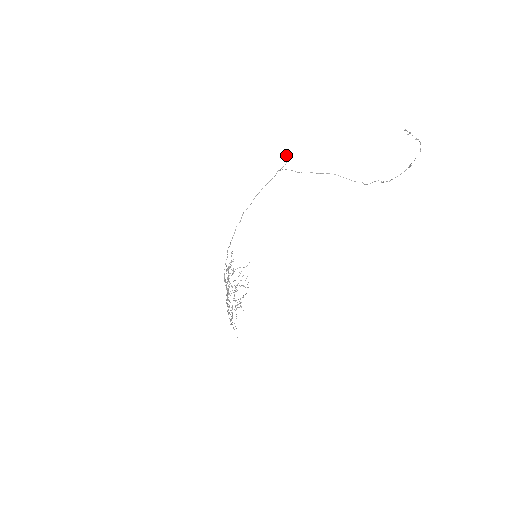
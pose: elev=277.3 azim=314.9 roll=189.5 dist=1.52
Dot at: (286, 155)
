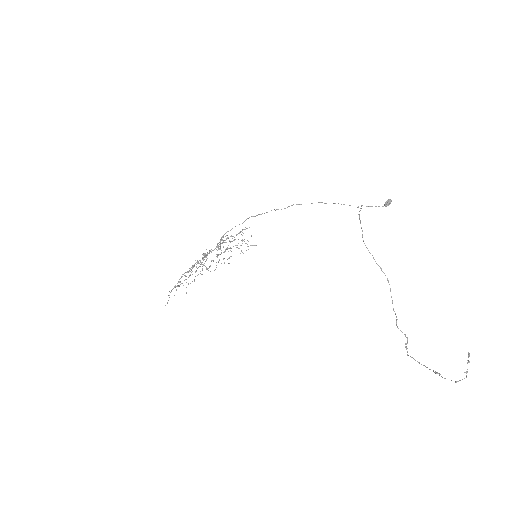
Dot at: (388, 201)
